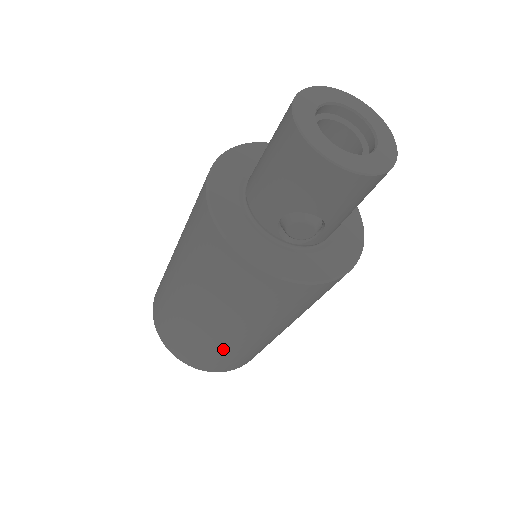
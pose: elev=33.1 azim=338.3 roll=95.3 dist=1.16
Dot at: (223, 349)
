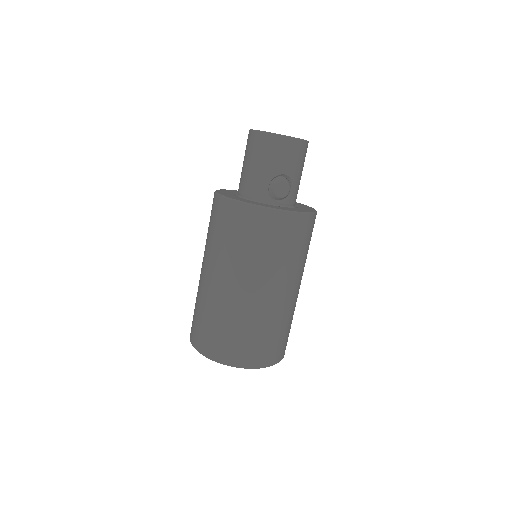
Dot at: (265, 321)
